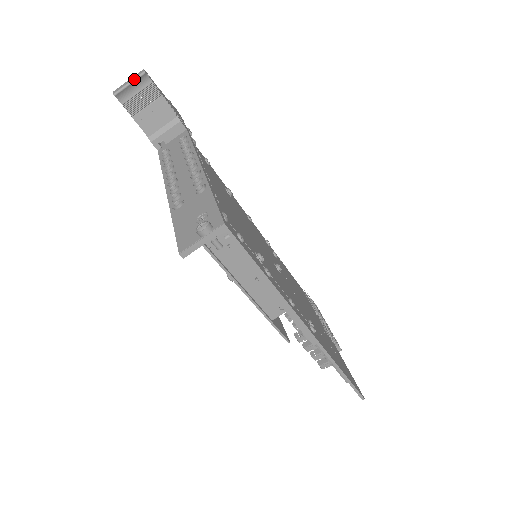
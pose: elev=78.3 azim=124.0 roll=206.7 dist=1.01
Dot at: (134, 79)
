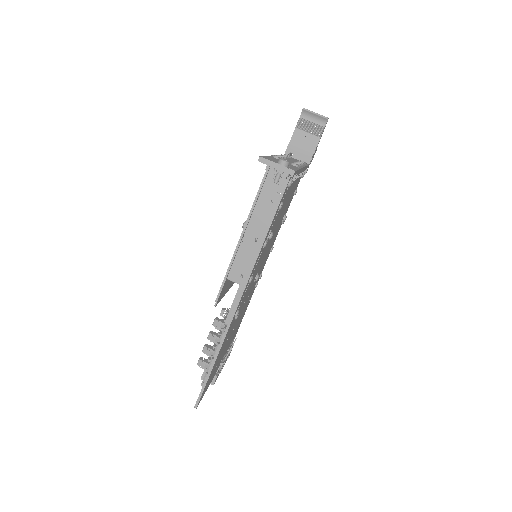
Dot at: (320, 115)
